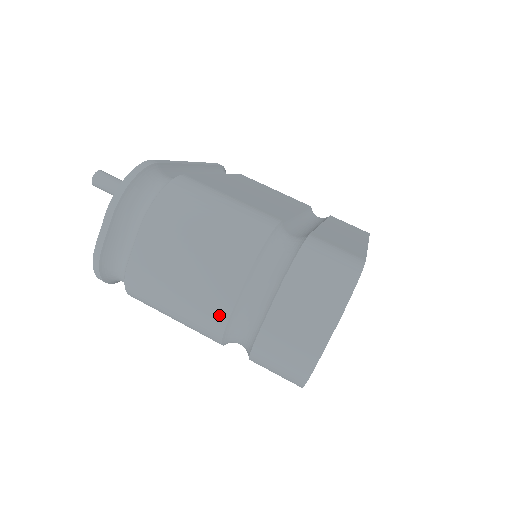
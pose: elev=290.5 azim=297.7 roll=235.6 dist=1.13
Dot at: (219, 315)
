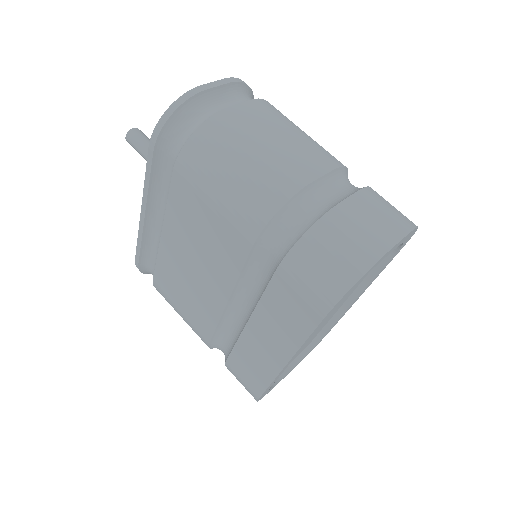
Dot at: (298, 178)
